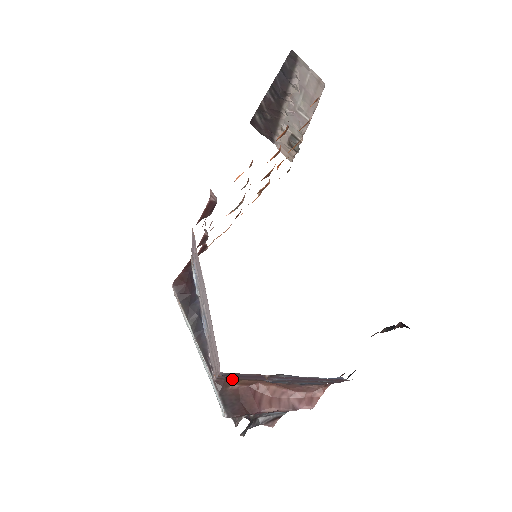
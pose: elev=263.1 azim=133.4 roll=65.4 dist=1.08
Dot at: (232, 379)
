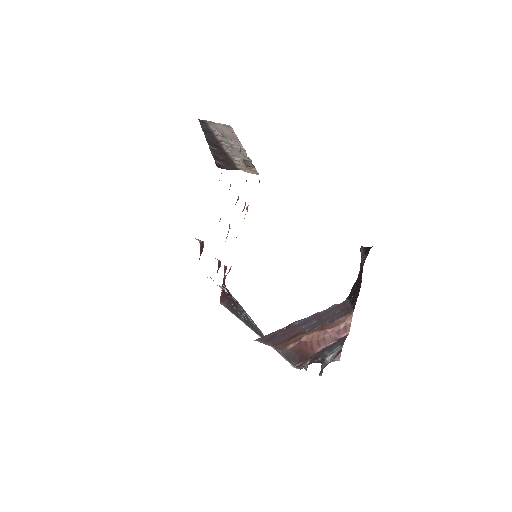
Dot at: (283, 342)
